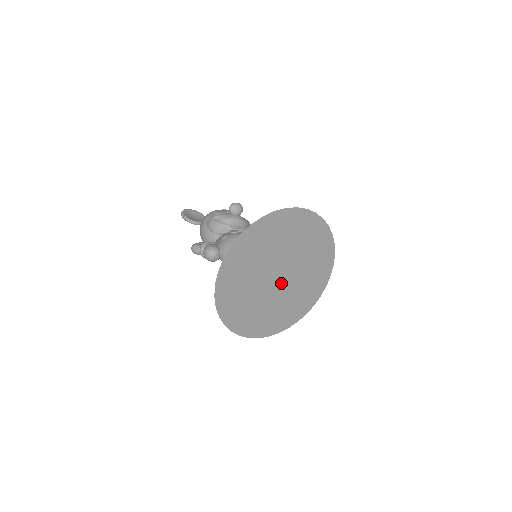
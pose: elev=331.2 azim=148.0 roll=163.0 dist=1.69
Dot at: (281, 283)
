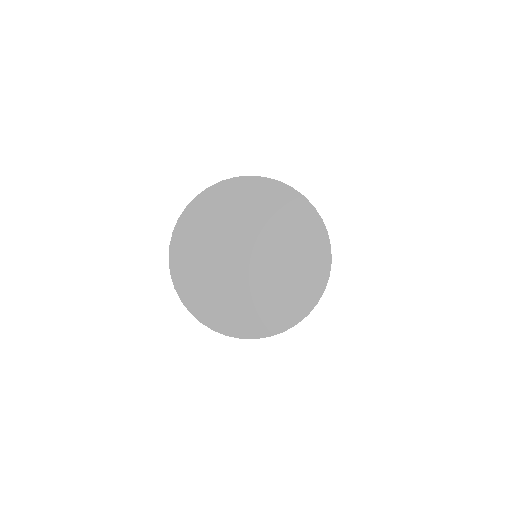
Dot at: (259, 262)
